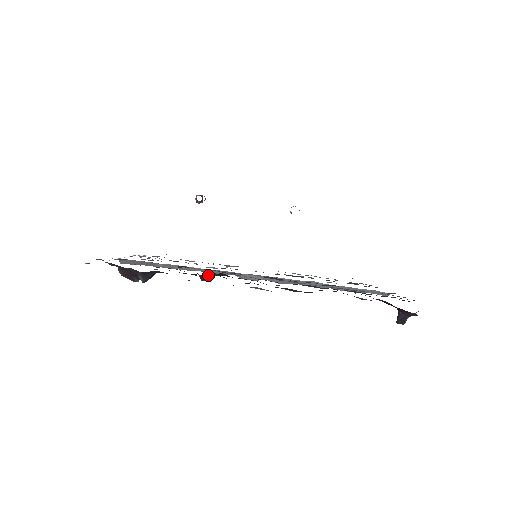
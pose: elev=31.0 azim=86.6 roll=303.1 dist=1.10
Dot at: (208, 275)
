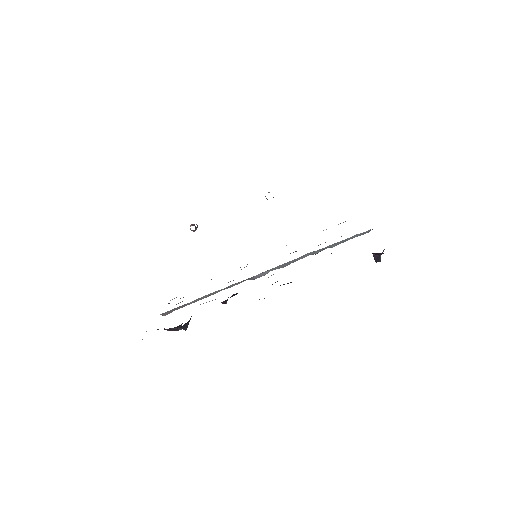
Dot at: (226, 300)
